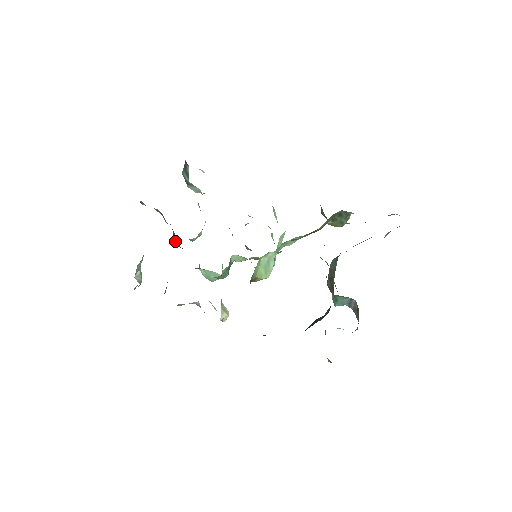
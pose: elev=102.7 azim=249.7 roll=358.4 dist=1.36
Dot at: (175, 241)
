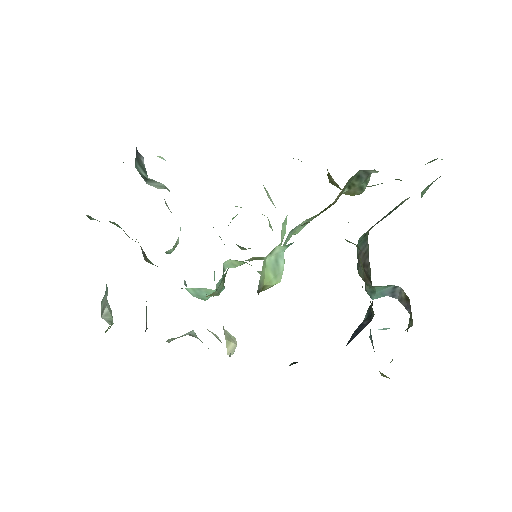
Dot at: (145, 258)
